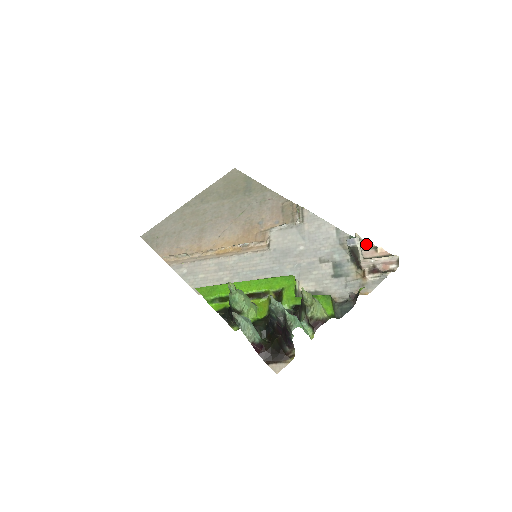
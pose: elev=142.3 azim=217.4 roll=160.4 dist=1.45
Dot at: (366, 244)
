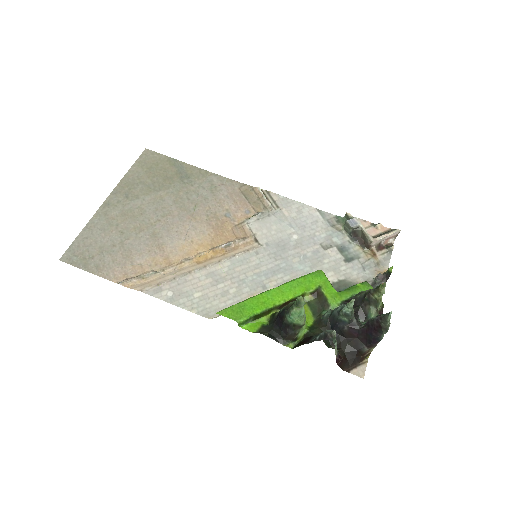
Dot at: (363, 222)
